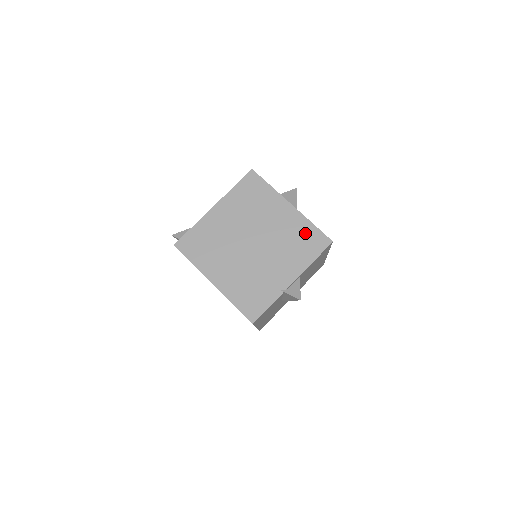
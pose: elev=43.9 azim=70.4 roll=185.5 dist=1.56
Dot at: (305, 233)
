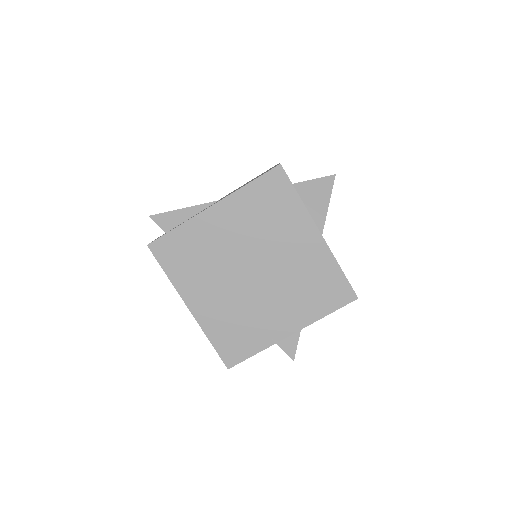
Dot at: (326, 277)
